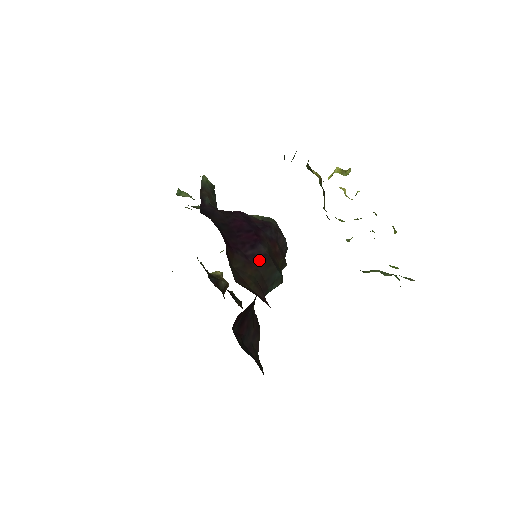
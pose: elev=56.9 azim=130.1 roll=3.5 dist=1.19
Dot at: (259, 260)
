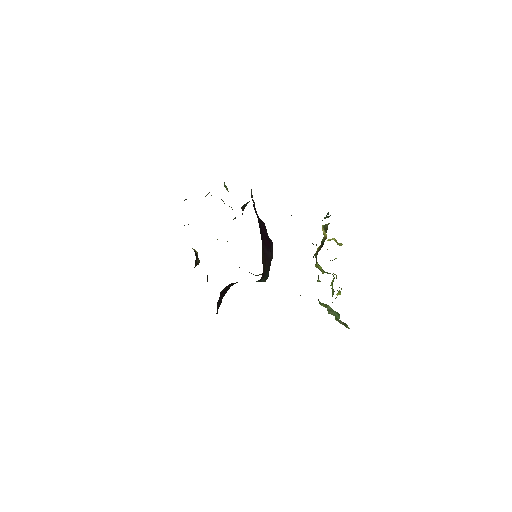
Dot at: (268, 259)
